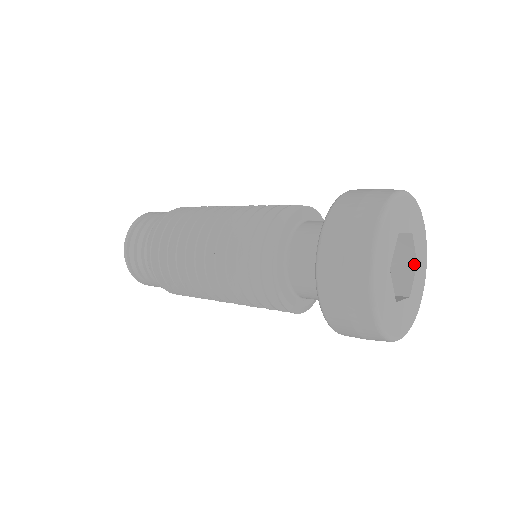
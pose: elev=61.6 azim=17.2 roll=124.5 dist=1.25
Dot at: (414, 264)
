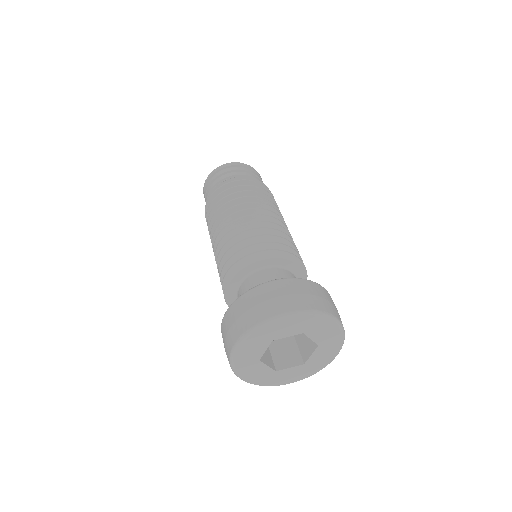
Dot at: (317, 344)
